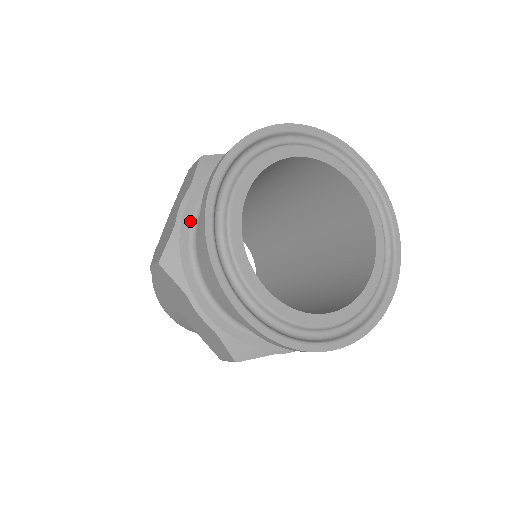
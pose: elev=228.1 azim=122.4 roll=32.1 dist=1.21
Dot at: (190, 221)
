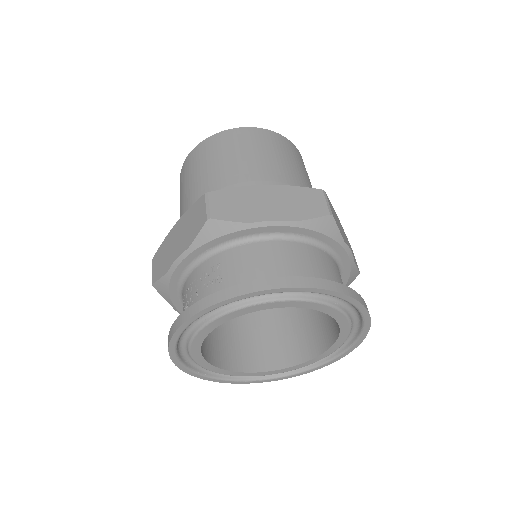
Dot at: (182, 272)
